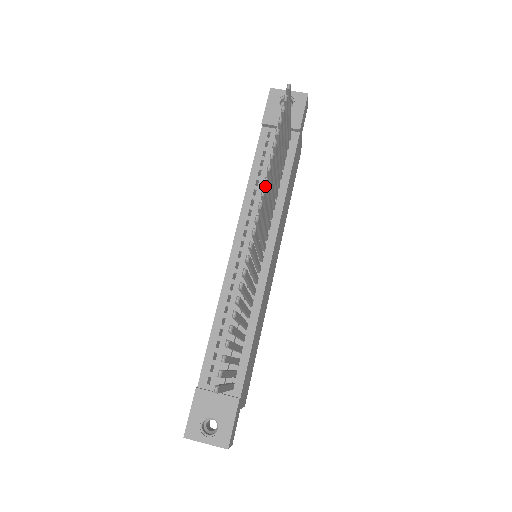
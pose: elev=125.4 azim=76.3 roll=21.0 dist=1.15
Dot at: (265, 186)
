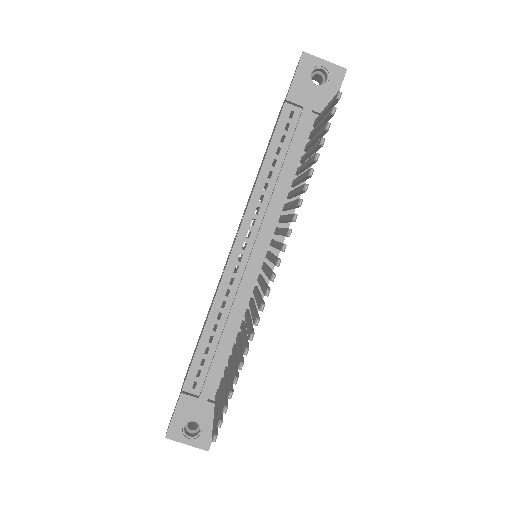
Dot at: (292, 221)
